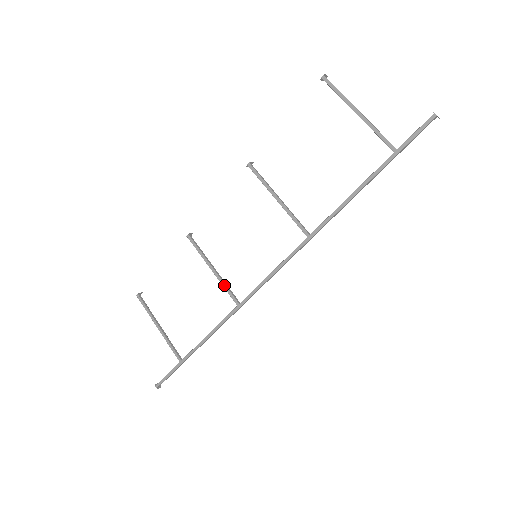
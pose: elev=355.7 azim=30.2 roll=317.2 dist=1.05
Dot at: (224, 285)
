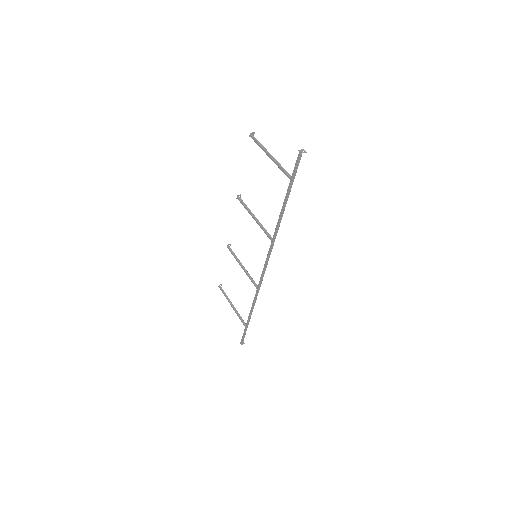
Dot at: (248, 276)
